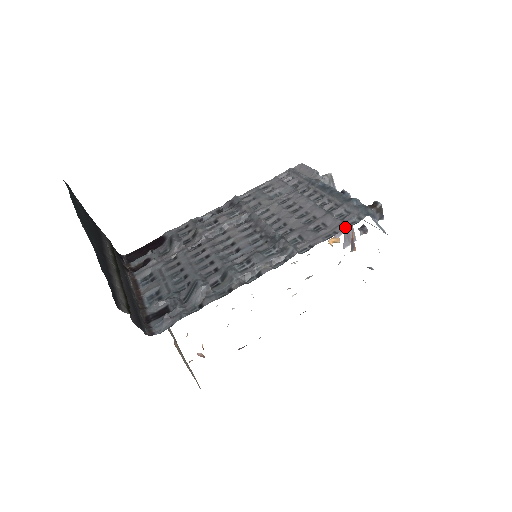
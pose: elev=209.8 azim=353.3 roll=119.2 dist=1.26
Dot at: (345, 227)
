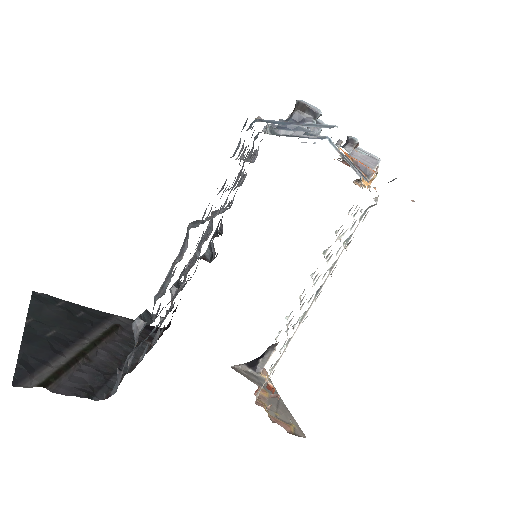
Dot at: occluded
